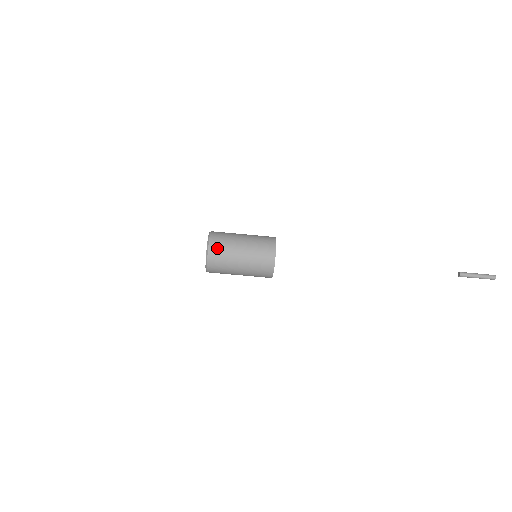
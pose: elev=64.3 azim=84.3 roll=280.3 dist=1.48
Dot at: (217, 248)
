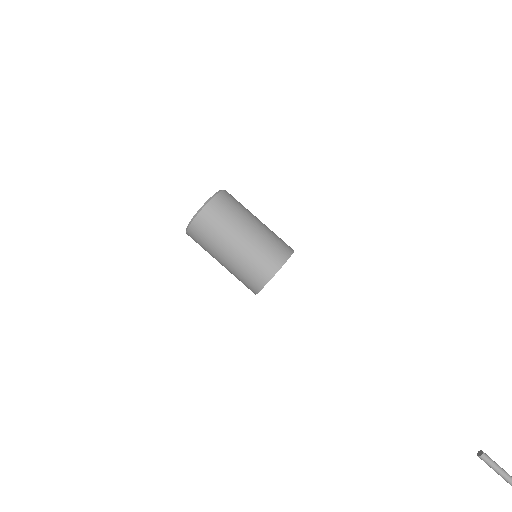
Dot at: occluded
